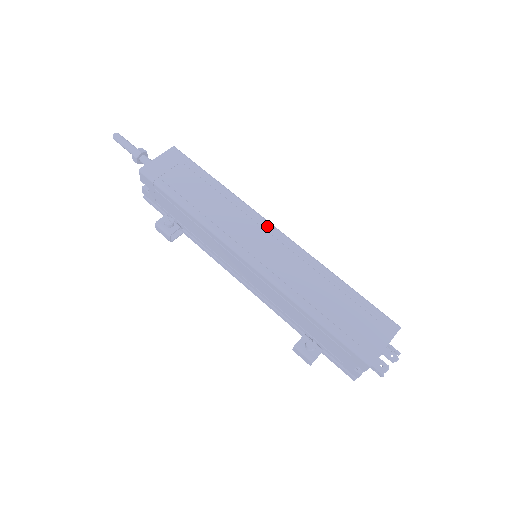
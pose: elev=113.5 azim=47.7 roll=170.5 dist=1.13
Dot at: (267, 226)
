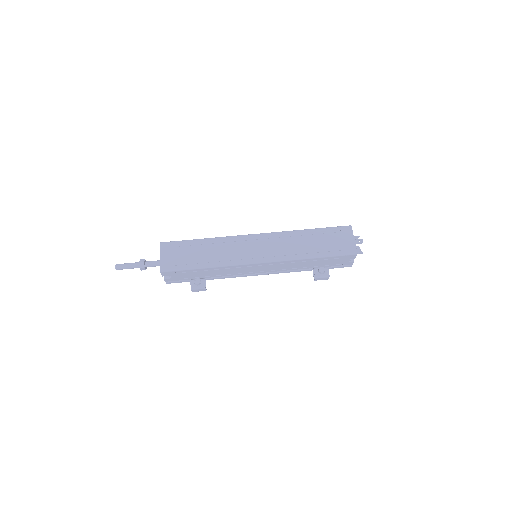
Dot at: (251, 237)
